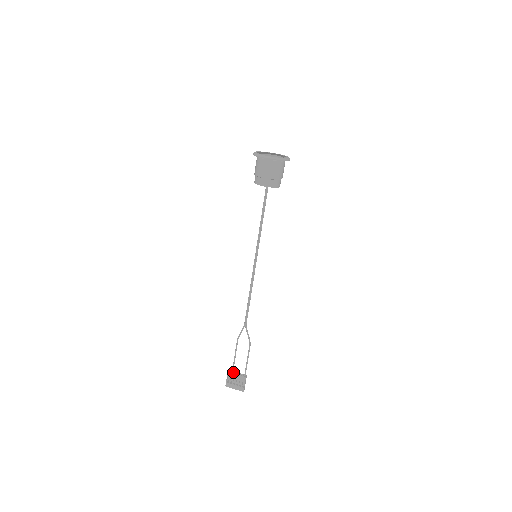
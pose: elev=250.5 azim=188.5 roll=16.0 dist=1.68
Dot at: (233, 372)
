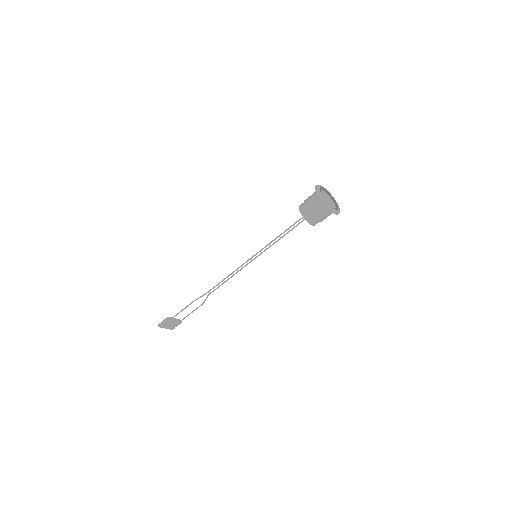
Dot at: (172, 319)
